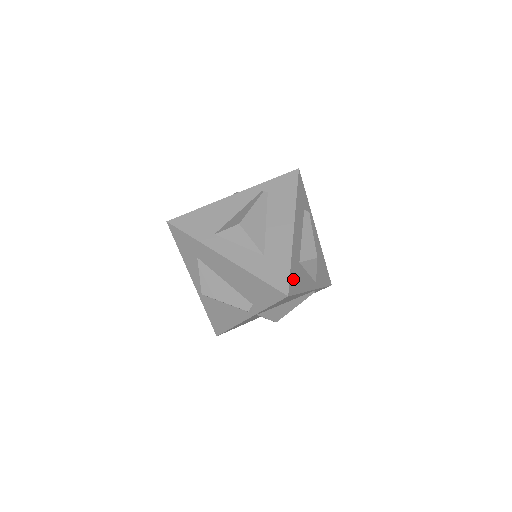
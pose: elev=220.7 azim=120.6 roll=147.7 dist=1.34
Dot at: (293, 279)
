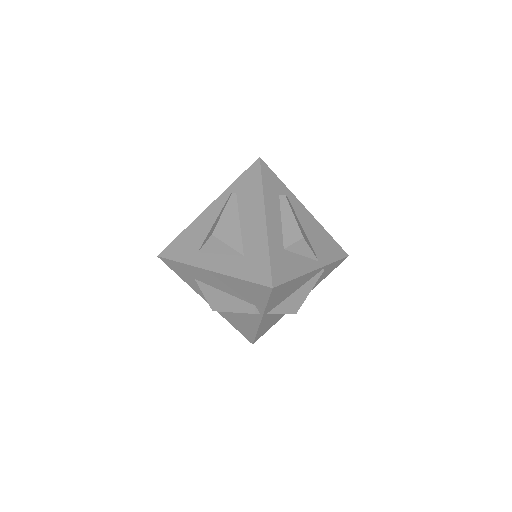
Dot at: (277, 269)
